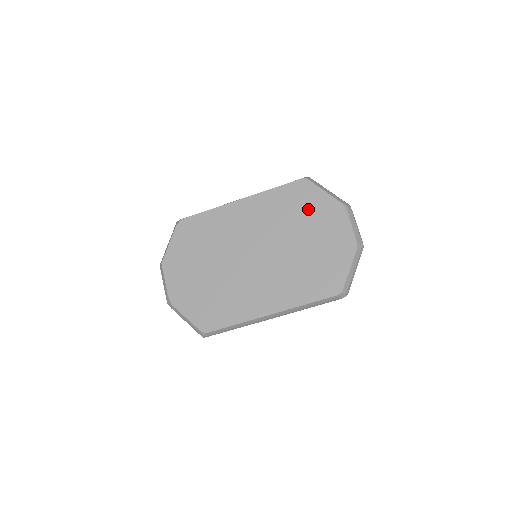
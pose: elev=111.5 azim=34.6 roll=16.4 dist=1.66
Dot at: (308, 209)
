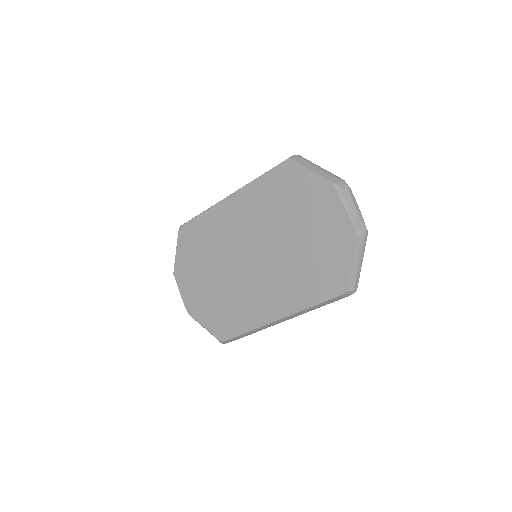
Dot at: (297, 196)
